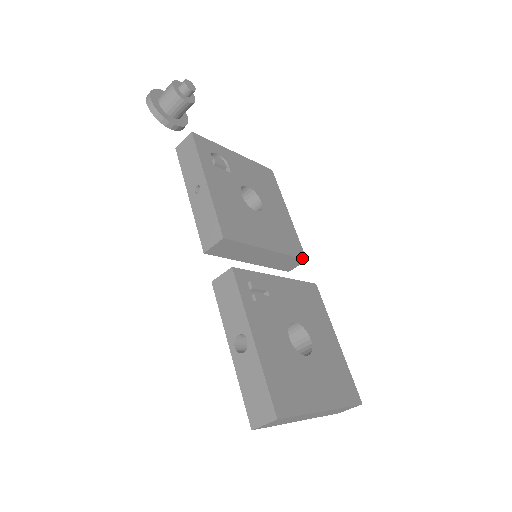
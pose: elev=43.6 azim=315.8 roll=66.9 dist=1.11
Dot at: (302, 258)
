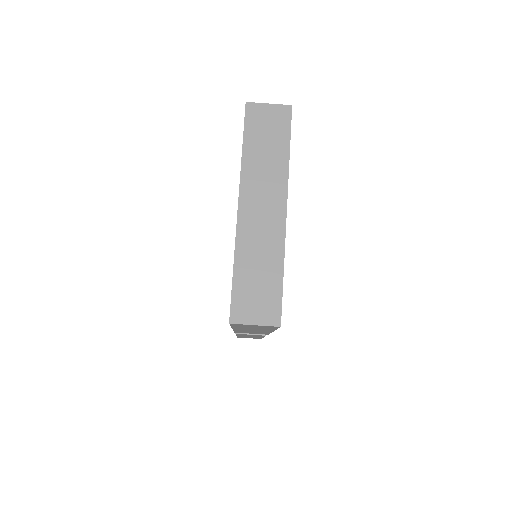
Dot at: occluded
